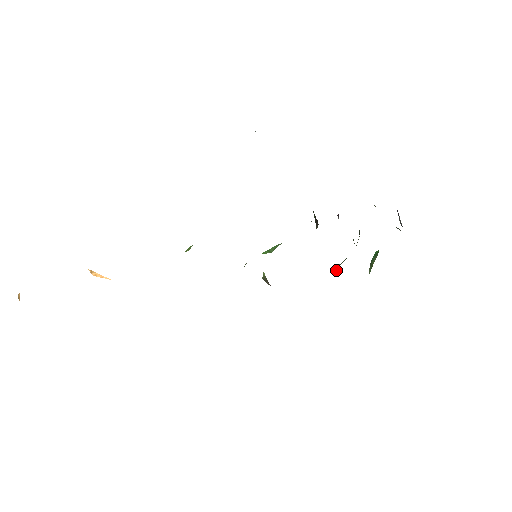
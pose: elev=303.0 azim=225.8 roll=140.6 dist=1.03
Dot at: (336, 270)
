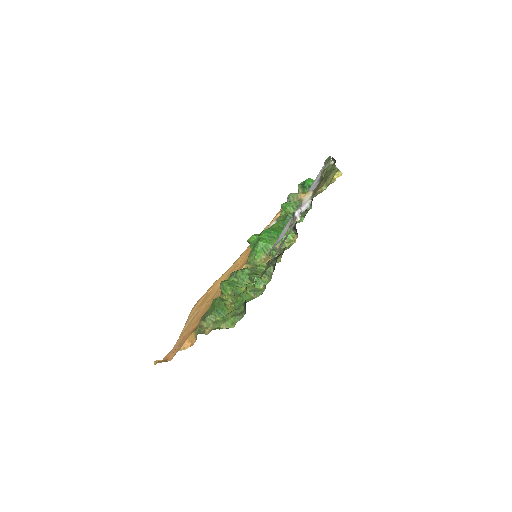
Dot at: (286, 210)
